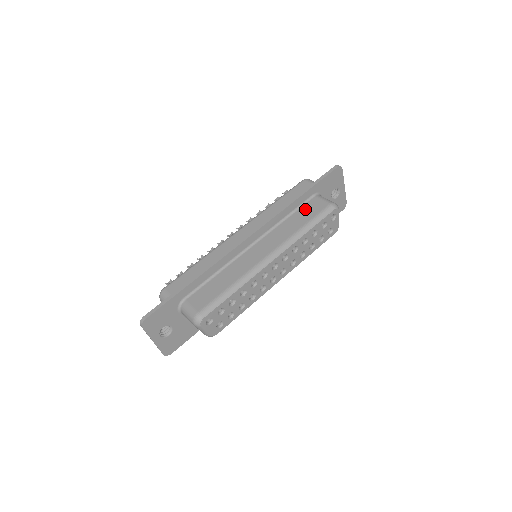
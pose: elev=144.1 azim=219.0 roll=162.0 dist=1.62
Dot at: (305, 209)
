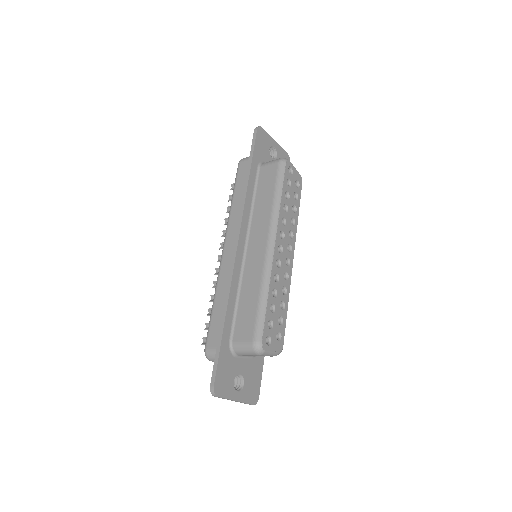
Dot at: (262, 183)
